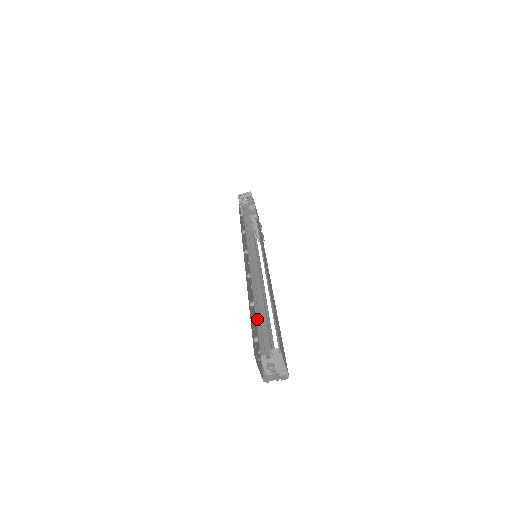
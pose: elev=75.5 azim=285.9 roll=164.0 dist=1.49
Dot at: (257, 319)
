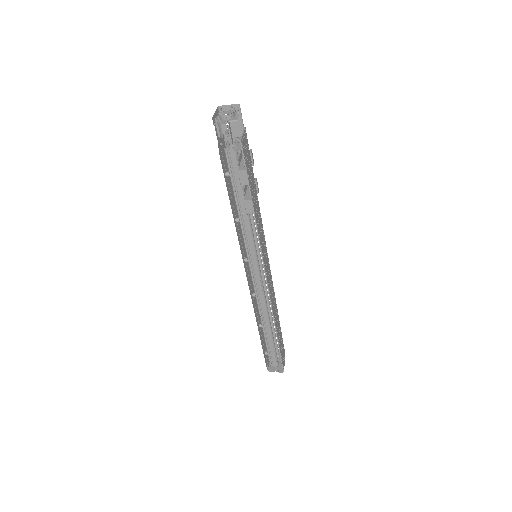
Dot at: (266, 344)
